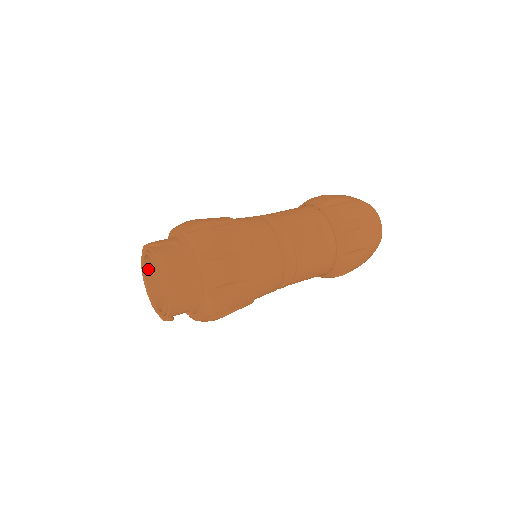
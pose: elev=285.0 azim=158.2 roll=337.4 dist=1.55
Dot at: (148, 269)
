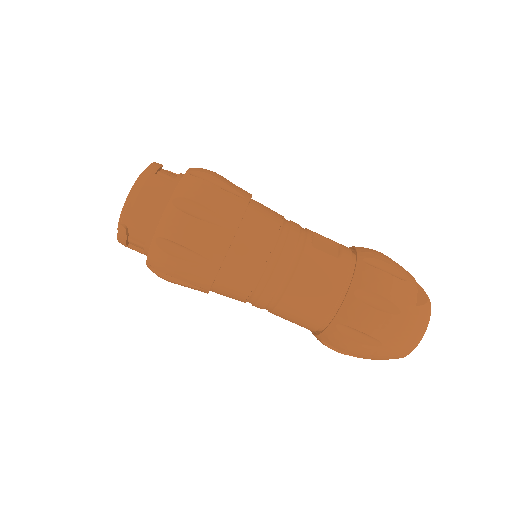
Dot at: occluded
